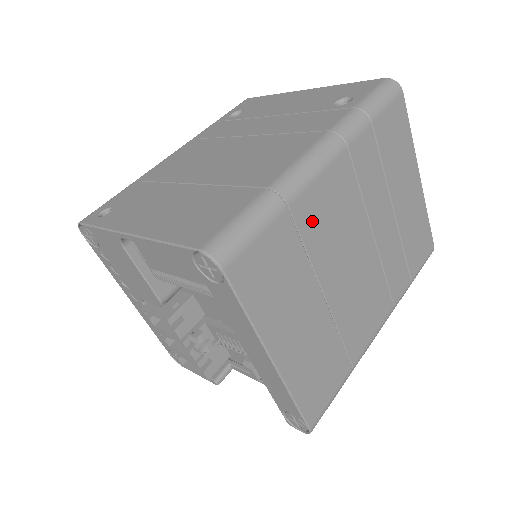
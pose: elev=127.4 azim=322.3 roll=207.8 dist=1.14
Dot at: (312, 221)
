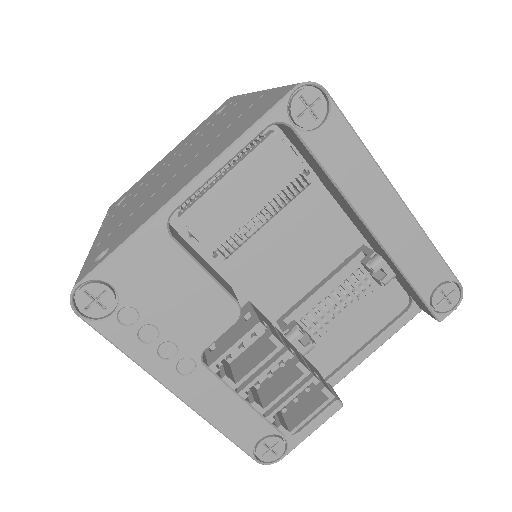
Dot at: occluded
